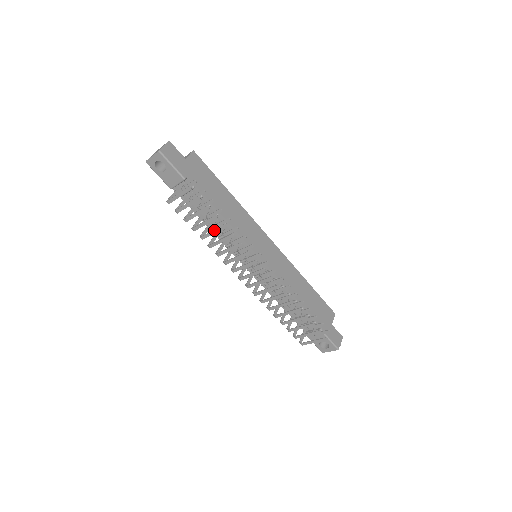
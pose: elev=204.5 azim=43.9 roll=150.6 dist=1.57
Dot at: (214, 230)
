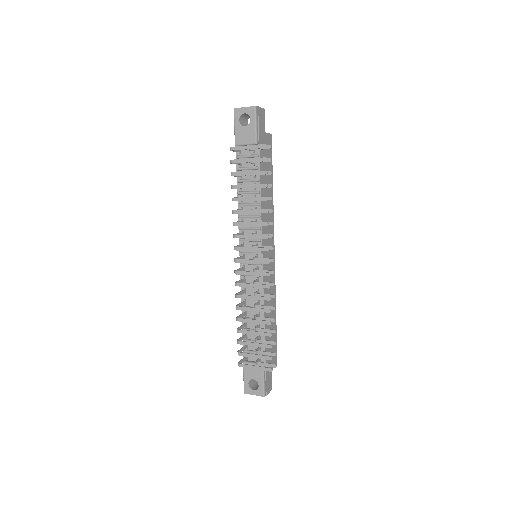
Dot at: (253, 197)
